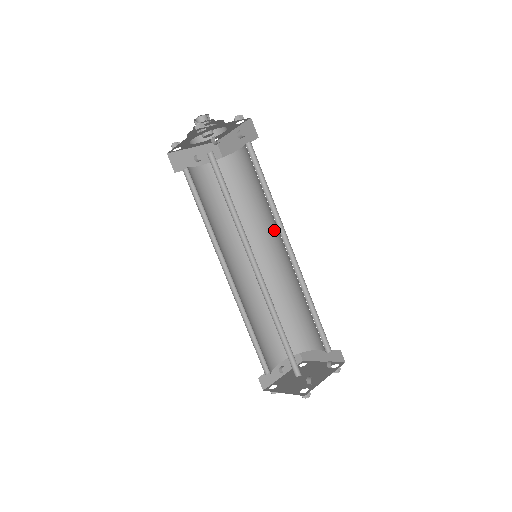
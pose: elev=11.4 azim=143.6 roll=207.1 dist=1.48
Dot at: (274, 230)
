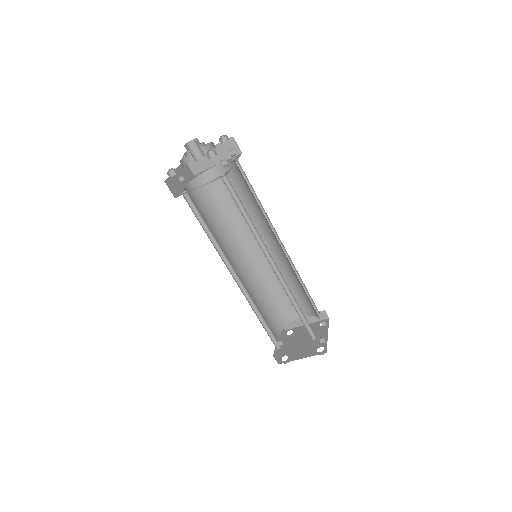
Dot at: (259, 230)
